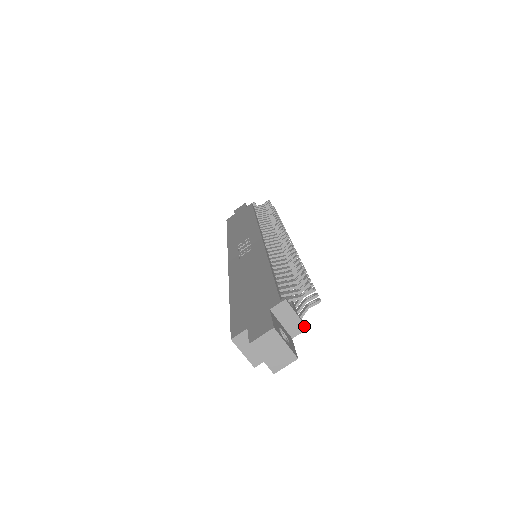
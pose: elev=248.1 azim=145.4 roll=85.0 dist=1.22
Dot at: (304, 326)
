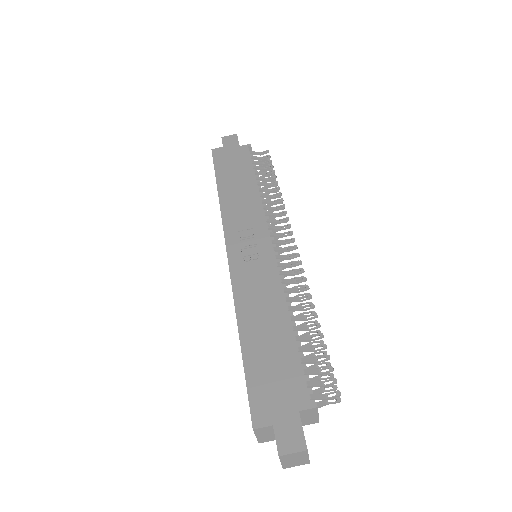
Dot at: (318, 421)
